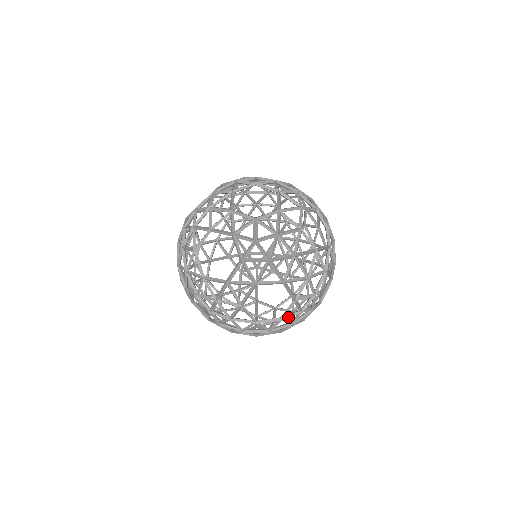
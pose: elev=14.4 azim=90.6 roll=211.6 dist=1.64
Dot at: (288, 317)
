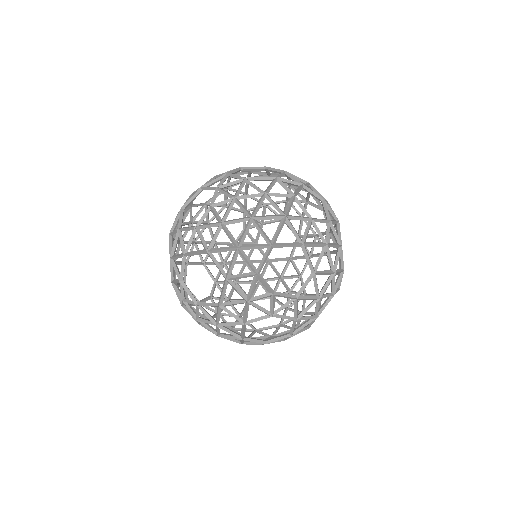
Dot at: occluded
